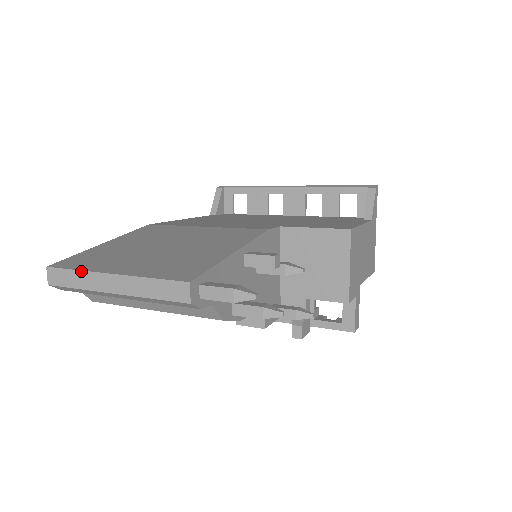
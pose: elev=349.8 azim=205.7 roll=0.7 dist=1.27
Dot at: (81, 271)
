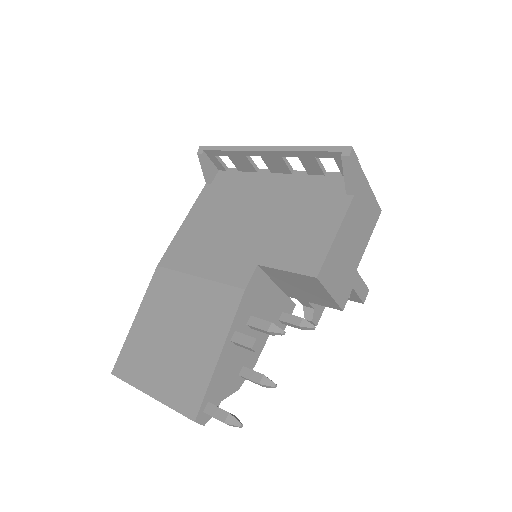
Dot at: occluded
